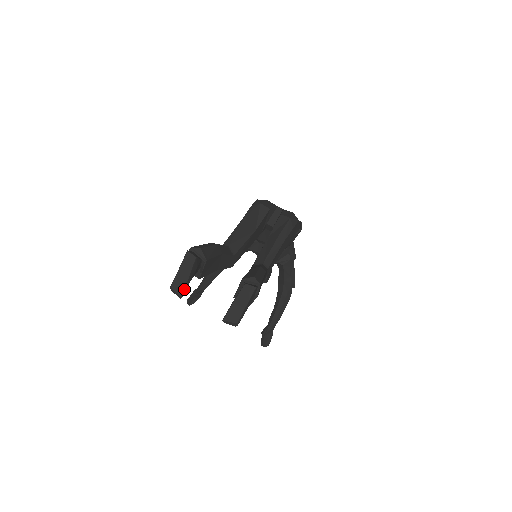
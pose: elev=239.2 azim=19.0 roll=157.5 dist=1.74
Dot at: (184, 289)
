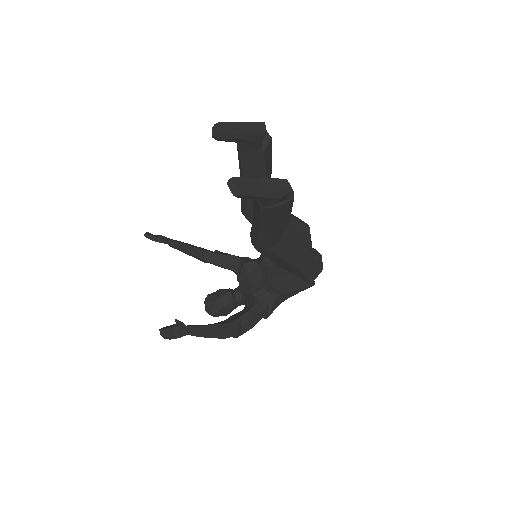
Dot at: (227, 134)
